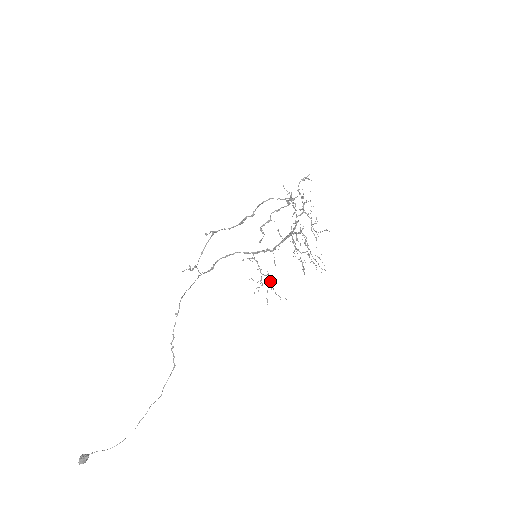
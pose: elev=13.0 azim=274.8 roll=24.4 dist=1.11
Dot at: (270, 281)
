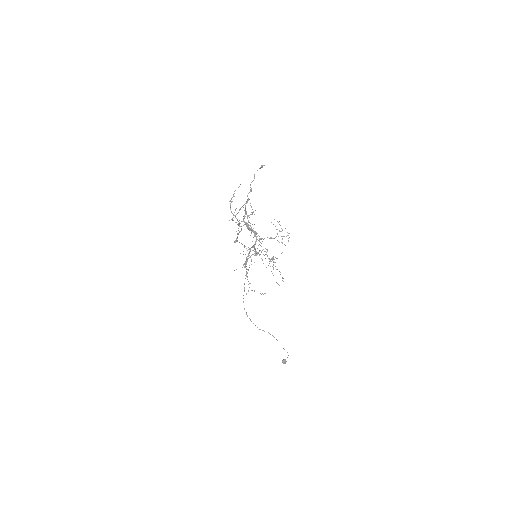
Dot at: (273, 267)
